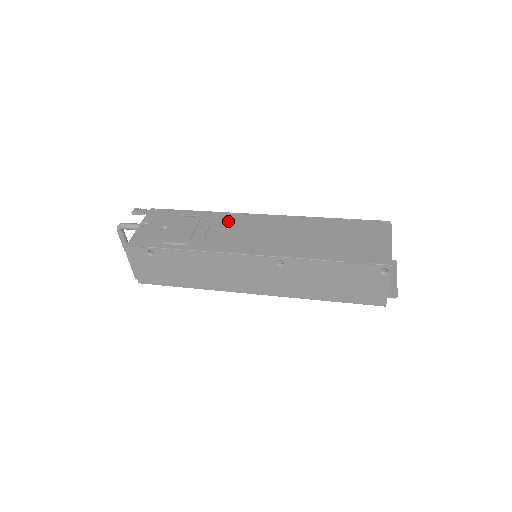
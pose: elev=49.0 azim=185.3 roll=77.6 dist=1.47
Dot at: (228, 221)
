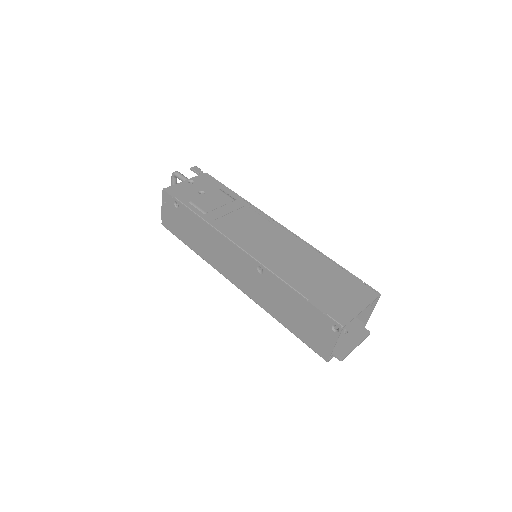
Dot at: (252, 215)
